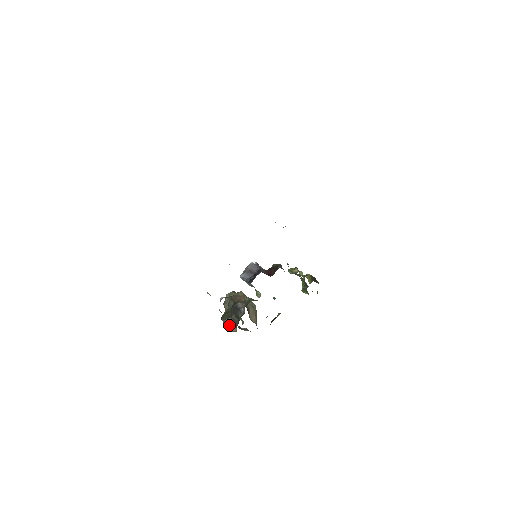
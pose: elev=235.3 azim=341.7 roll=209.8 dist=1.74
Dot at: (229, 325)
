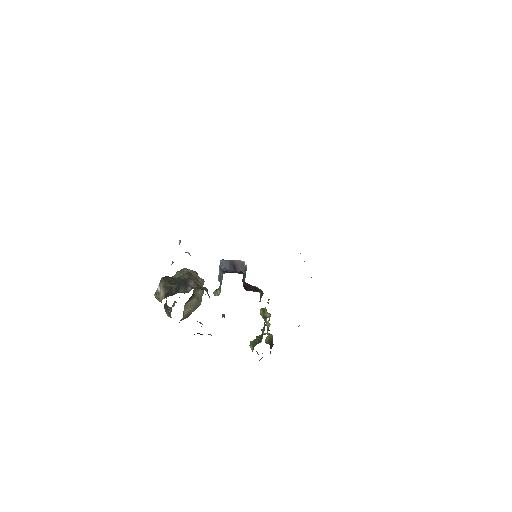
Dot at: (162, 288)
